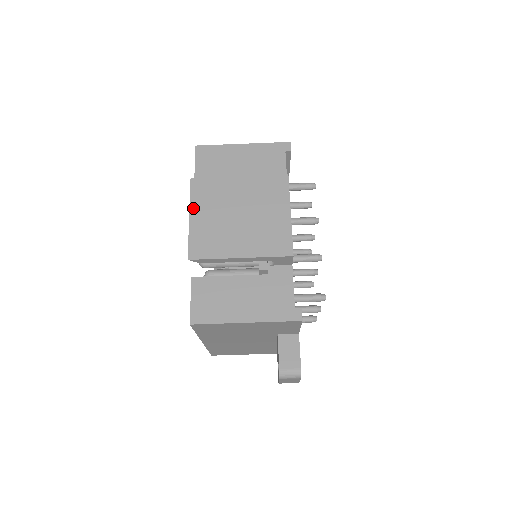
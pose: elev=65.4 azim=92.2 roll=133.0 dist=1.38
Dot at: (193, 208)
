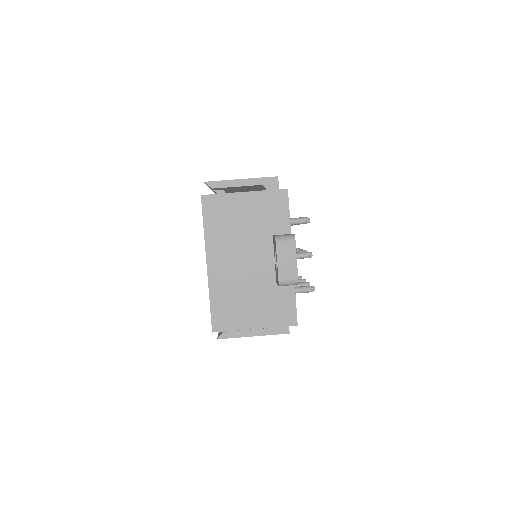
Dot at: occluded
